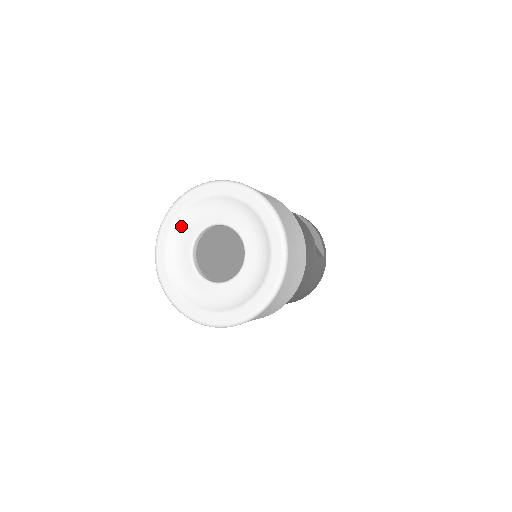
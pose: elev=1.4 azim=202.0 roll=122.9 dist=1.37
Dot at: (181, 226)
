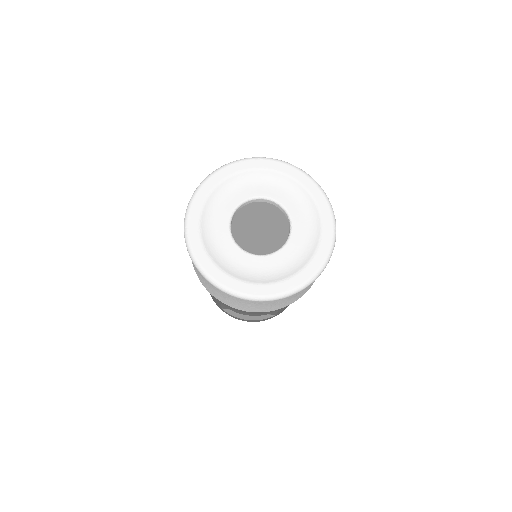
Dot at: (209, 238)
